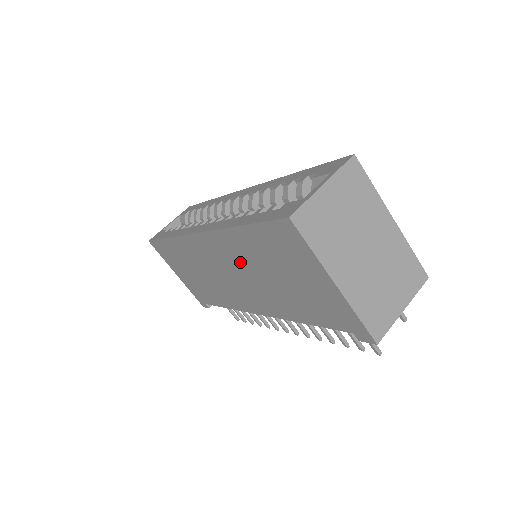
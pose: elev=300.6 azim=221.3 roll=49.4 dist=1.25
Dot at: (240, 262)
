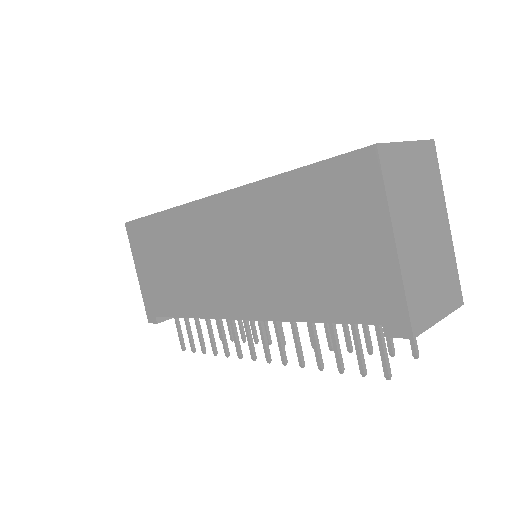
Dot at: (256, 232)
